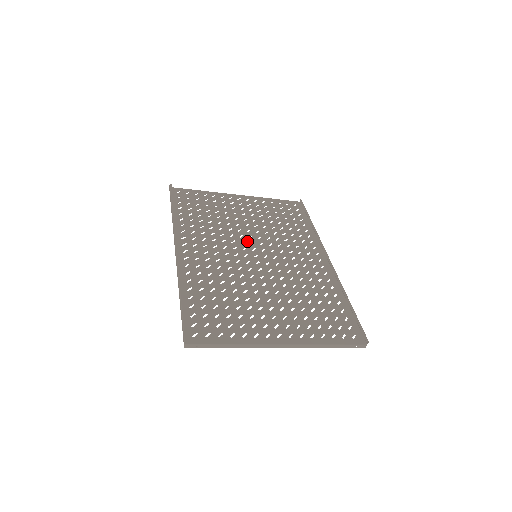
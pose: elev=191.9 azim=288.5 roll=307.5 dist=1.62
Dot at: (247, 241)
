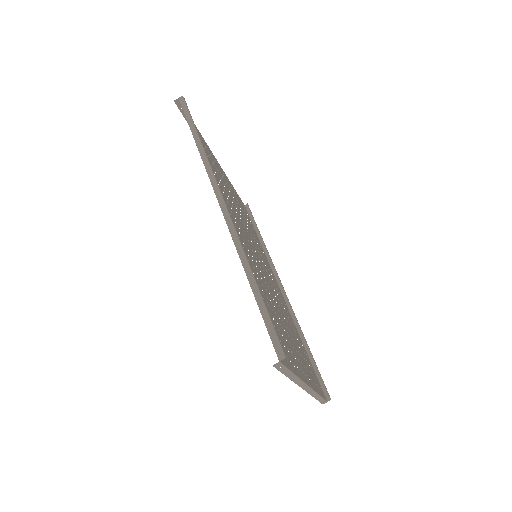
Dot at: (245, 231)
